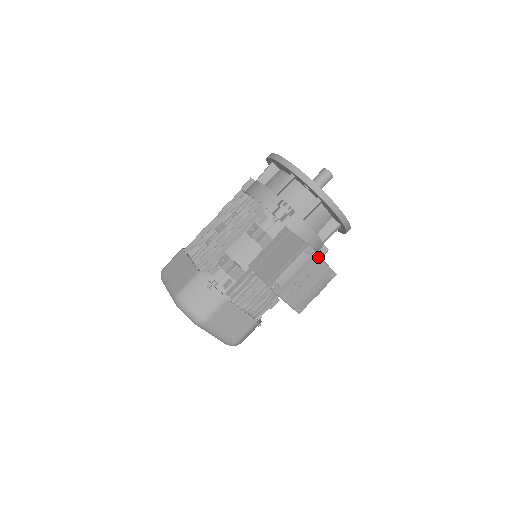
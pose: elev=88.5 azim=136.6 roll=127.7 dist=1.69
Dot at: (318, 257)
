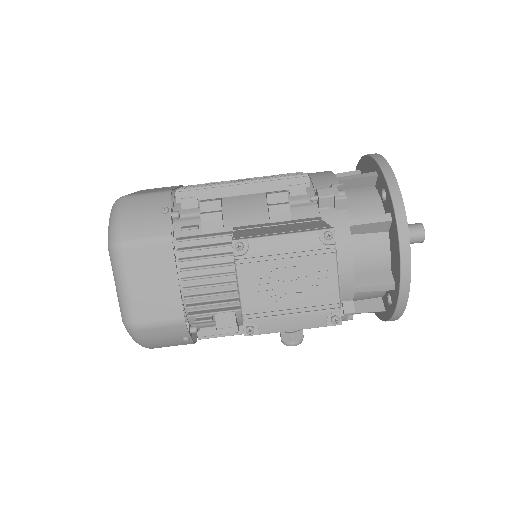
Dot at: (334, 259)
